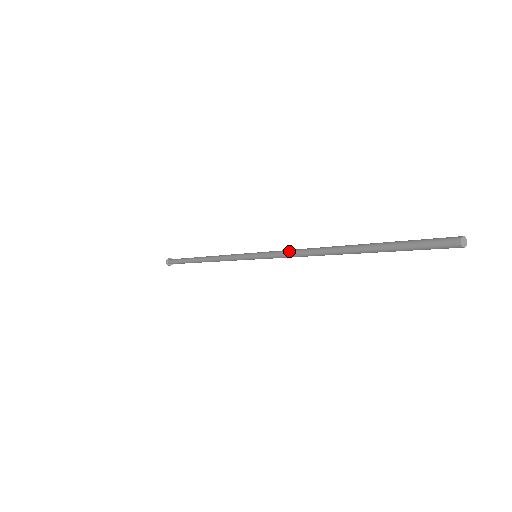
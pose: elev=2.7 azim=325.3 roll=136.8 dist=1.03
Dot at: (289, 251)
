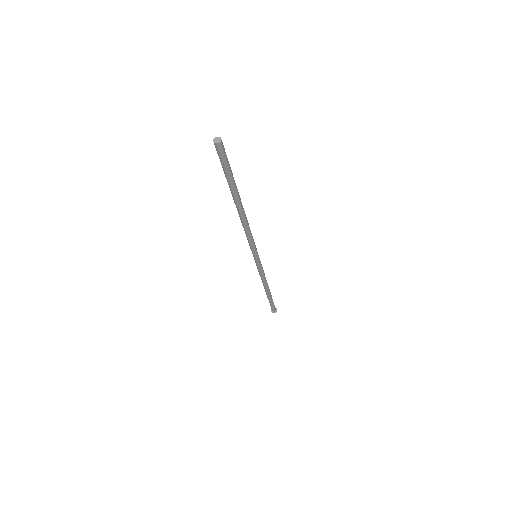
Dot at: occluded
